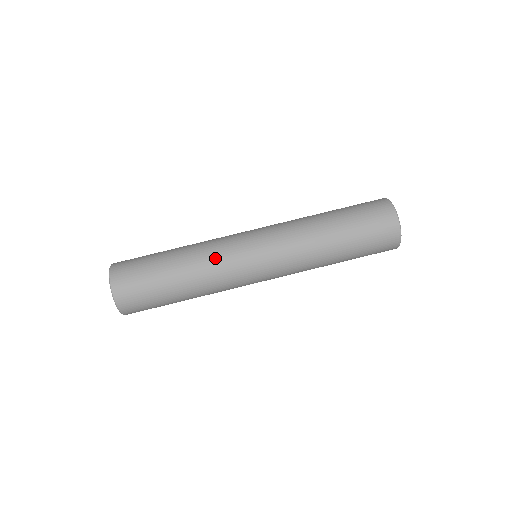
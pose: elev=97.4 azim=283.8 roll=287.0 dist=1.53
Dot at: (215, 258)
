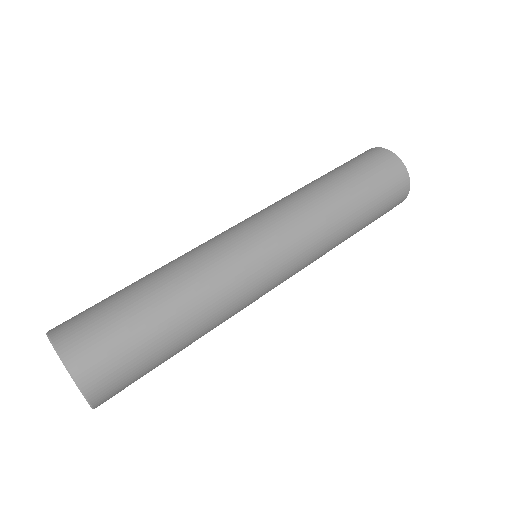
Dot at: (197, 249)
